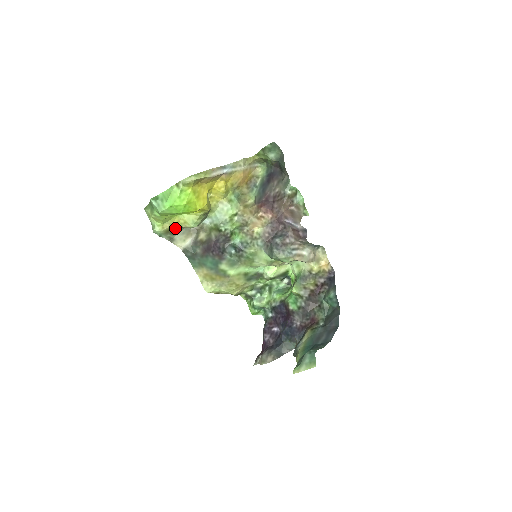
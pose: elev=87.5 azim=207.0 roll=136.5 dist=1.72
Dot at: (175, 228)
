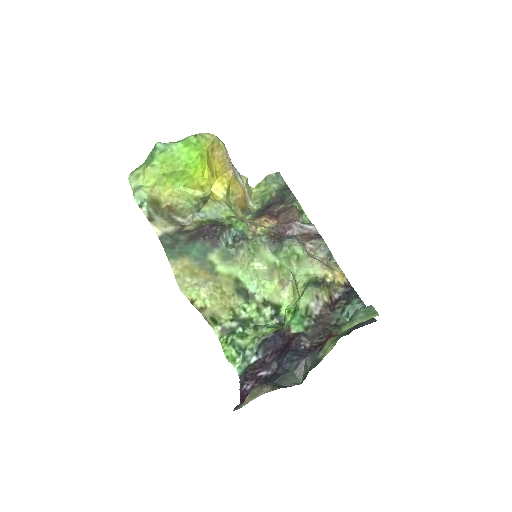
Dot at: (161, 204)
